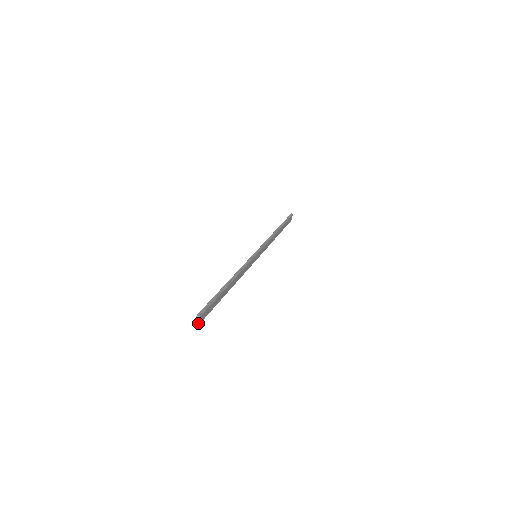
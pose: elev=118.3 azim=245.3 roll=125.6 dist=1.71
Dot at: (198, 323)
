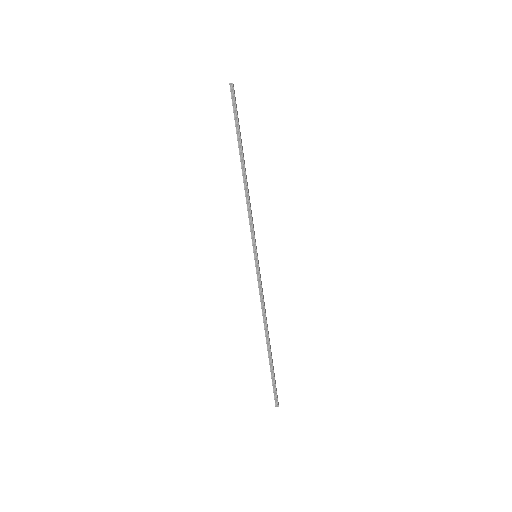
Dot at: (278, 402)
